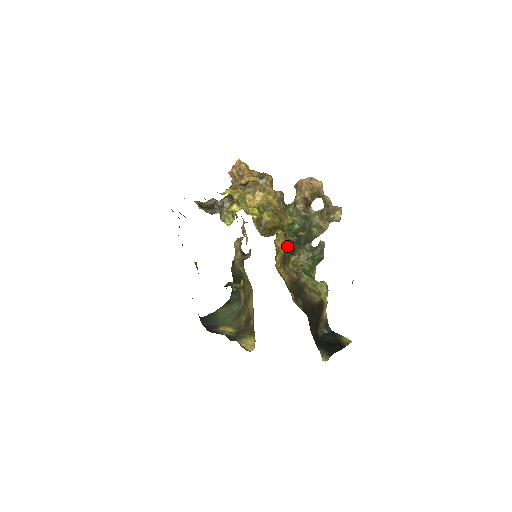
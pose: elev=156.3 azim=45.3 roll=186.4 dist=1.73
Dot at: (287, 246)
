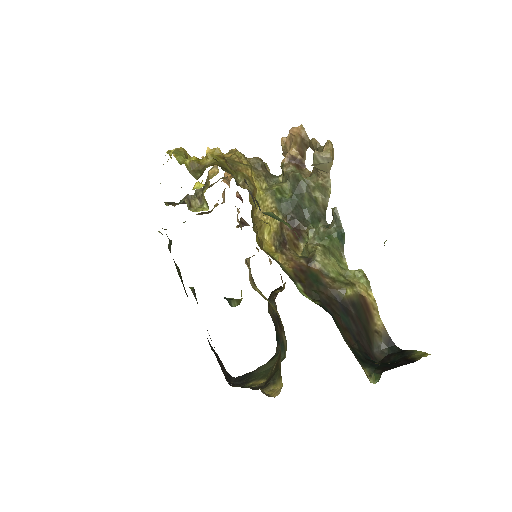
Dot at: (283, 224)
